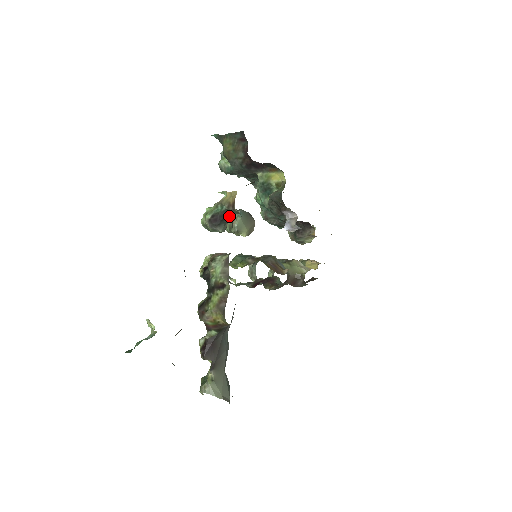
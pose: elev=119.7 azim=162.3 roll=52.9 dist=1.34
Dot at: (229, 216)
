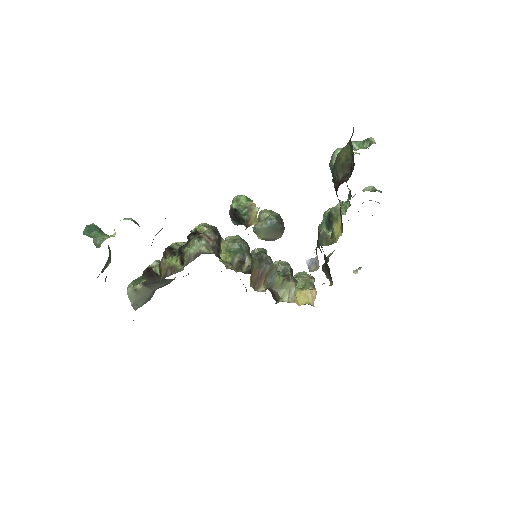
Dot at: (244, 225)
